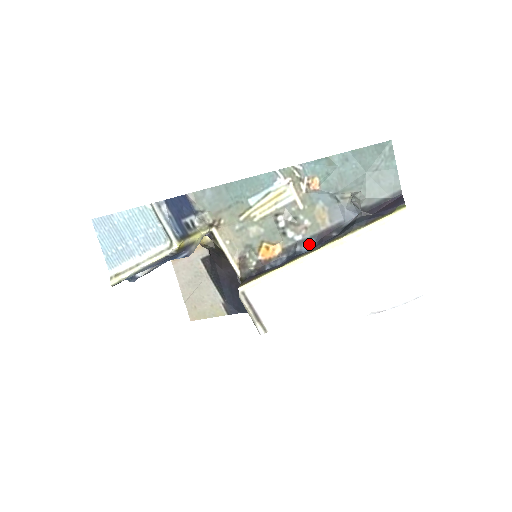
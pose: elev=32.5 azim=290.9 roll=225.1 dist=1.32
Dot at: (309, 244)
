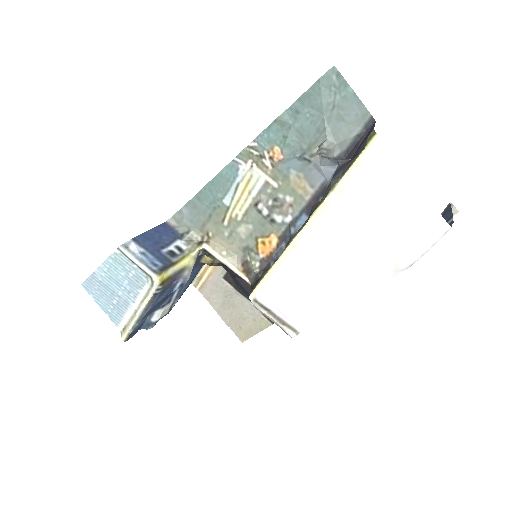
Dot at: (302, 221)
